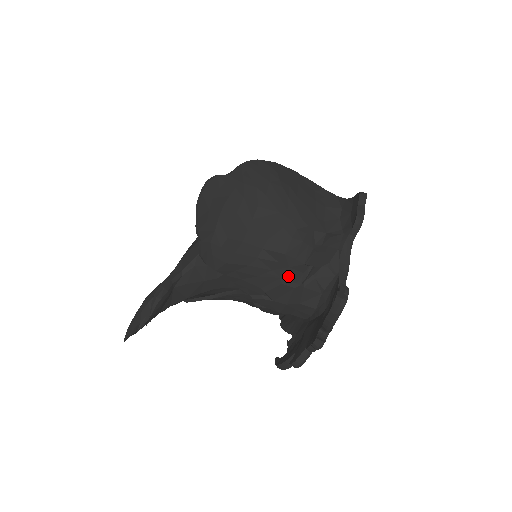
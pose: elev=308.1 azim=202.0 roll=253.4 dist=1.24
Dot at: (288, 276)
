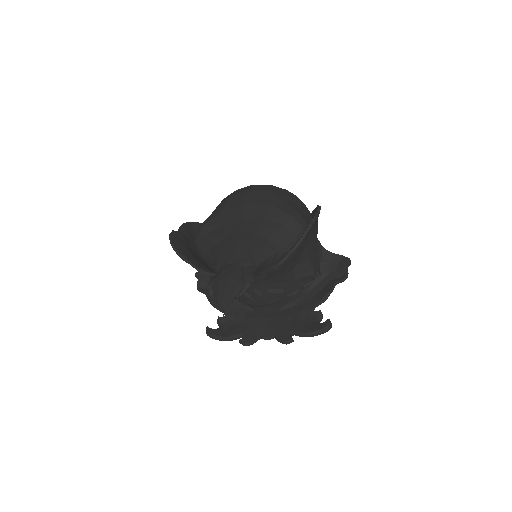
Dot at: (289, 289)
